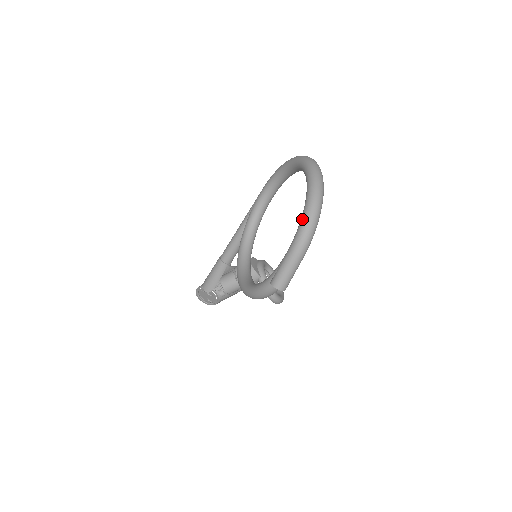
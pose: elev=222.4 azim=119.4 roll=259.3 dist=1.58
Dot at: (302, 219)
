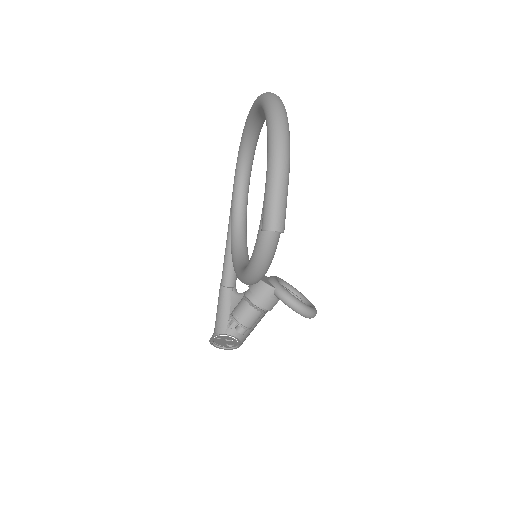
Dot at: (267, 135)
